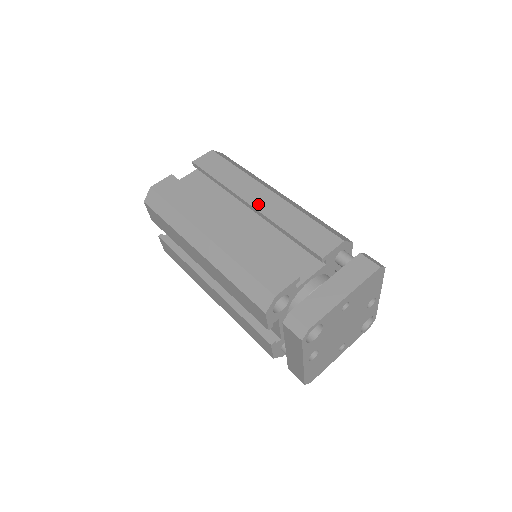
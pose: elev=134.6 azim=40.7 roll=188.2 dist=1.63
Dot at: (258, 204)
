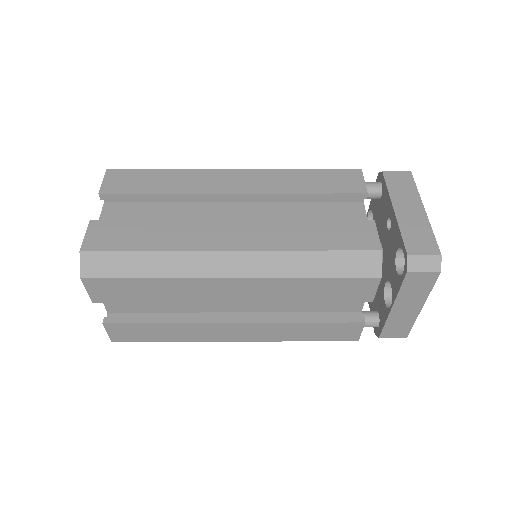
Dot at: (242, 188)
